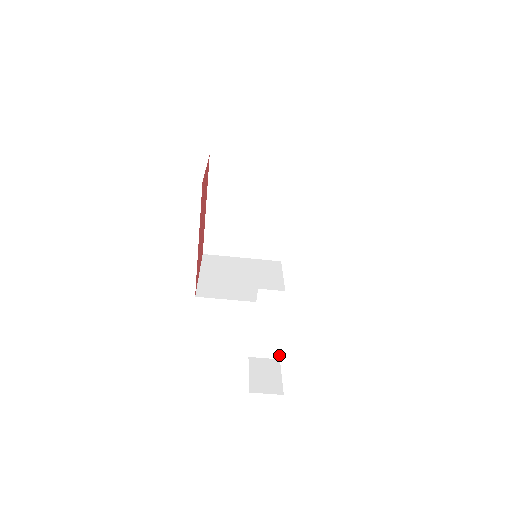
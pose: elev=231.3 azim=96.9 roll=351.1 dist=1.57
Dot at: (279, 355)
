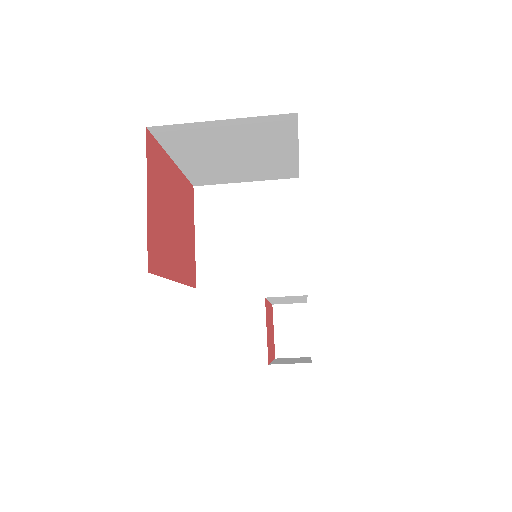
Dot at: (305, 302)
